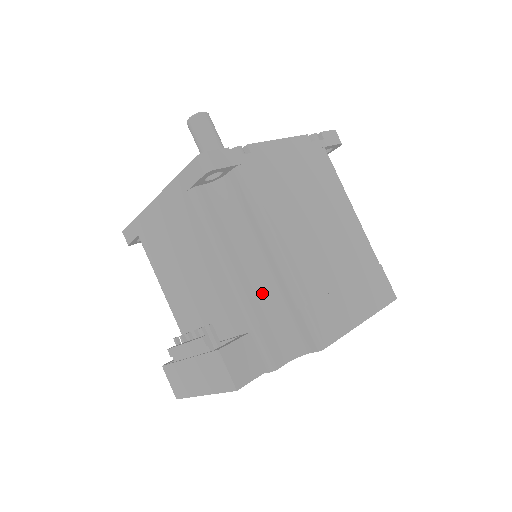
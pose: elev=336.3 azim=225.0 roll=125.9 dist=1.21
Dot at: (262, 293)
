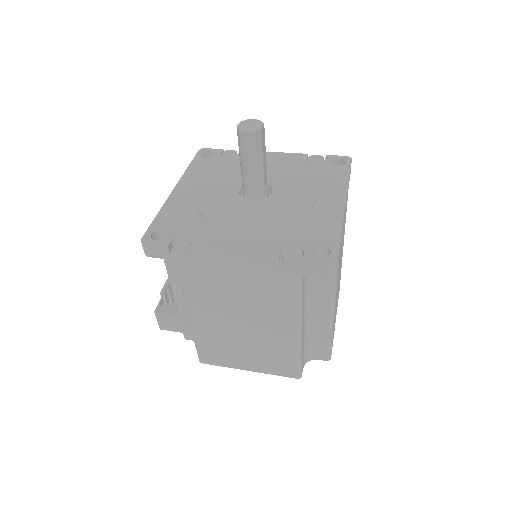
Dot at: occluded
